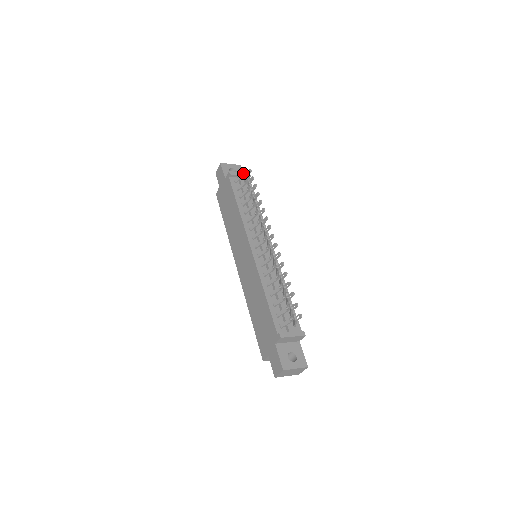
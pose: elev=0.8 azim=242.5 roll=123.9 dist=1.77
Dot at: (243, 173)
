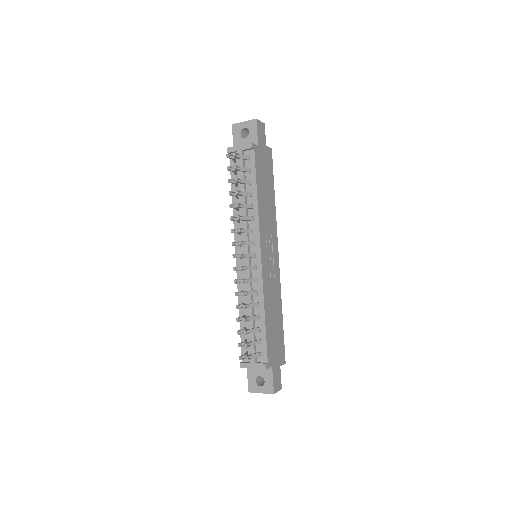
Dot at: (229, 158)
